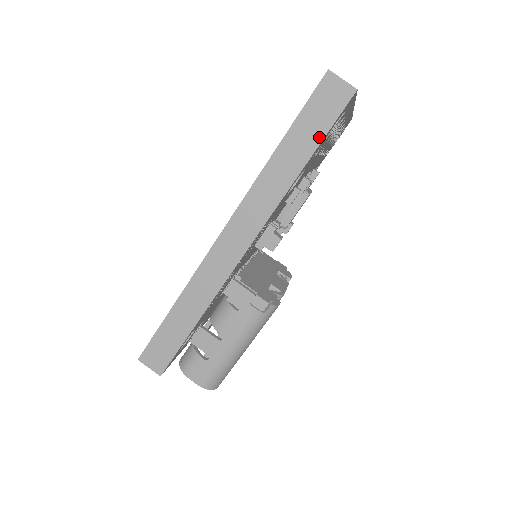
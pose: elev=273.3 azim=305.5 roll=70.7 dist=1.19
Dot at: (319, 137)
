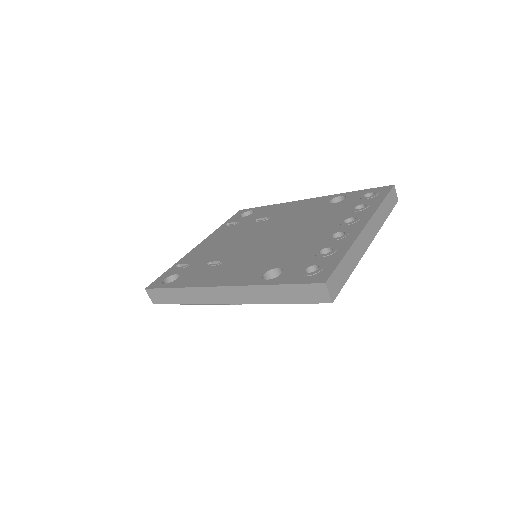
Dot at: (298, 301)
